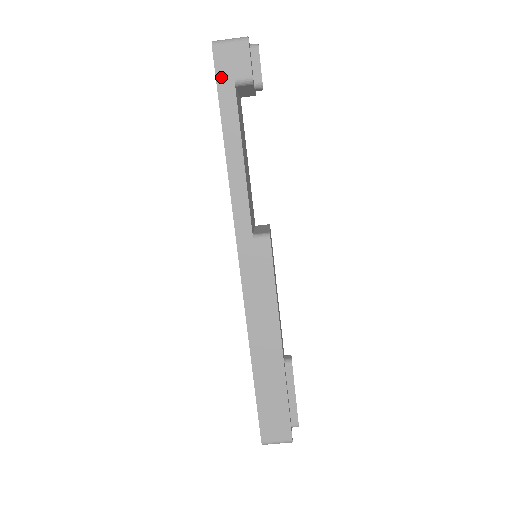
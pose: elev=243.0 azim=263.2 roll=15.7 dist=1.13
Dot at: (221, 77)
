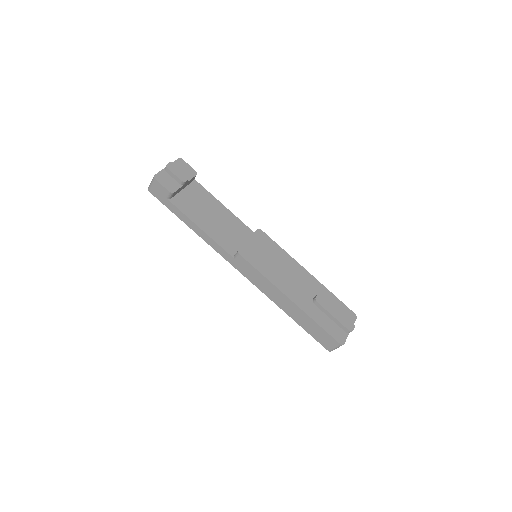
Dot at: (162, 201)
